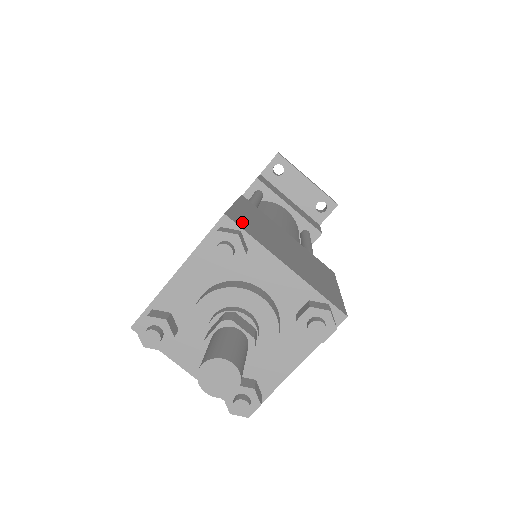
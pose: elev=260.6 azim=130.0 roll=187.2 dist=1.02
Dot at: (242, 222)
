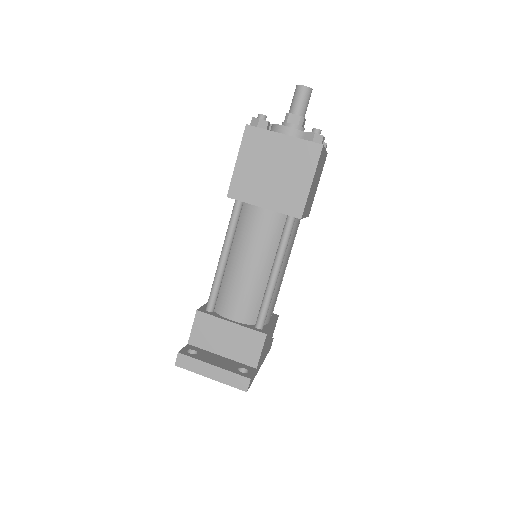
Dot at: occluded
